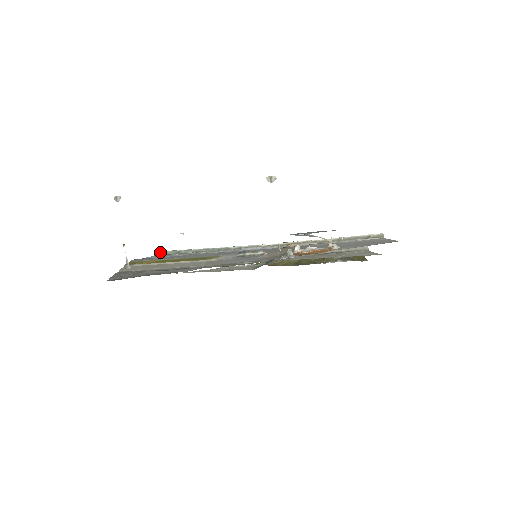
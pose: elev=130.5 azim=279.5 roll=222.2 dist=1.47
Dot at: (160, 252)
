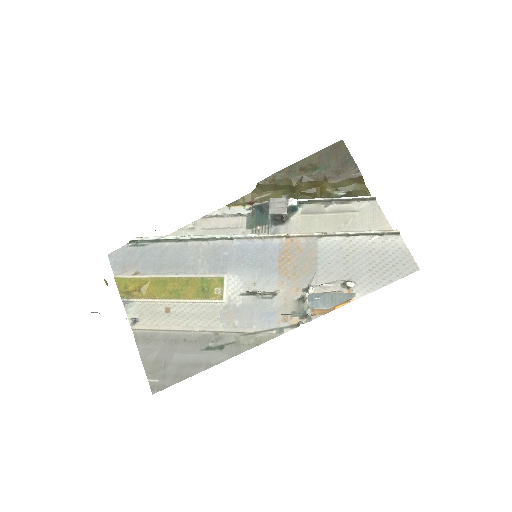
Dot at: (134, 240)
